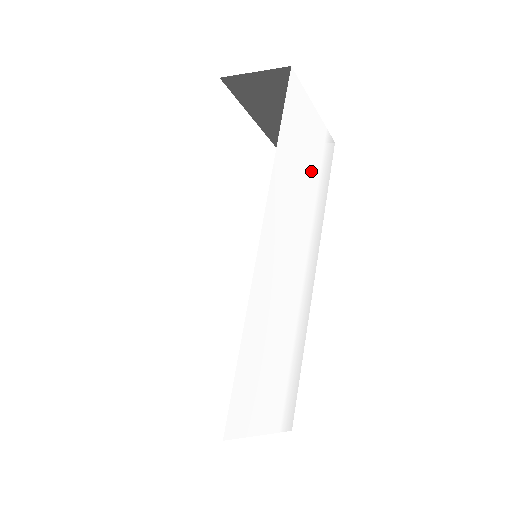
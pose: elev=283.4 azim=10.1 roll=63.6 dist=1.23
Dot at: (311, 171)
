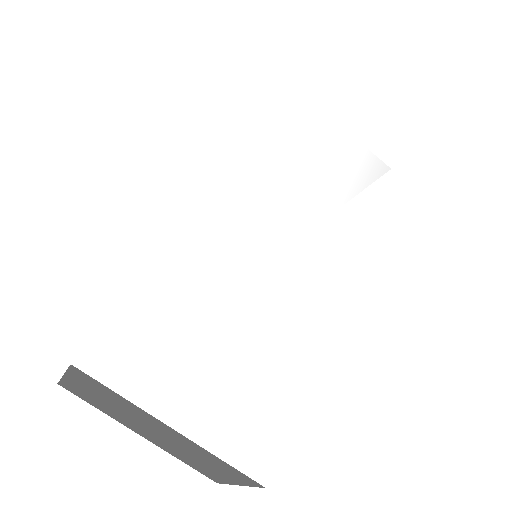
Dot at: (330, 173)
